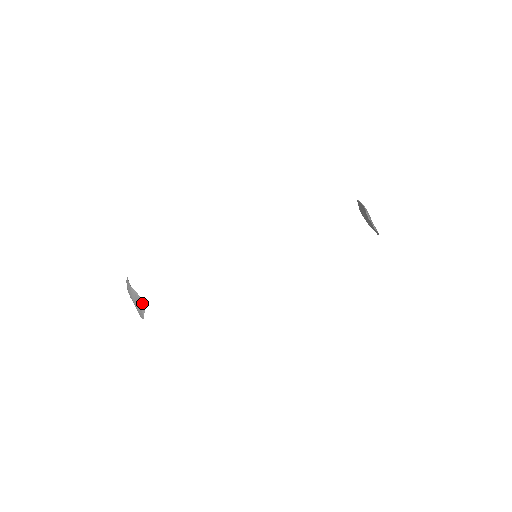
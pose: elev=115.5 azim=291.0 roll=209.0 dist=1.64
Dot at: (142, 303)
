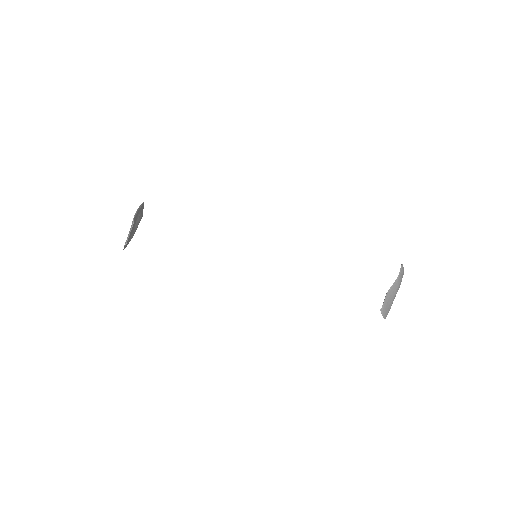
Dot at: (128, 236)
